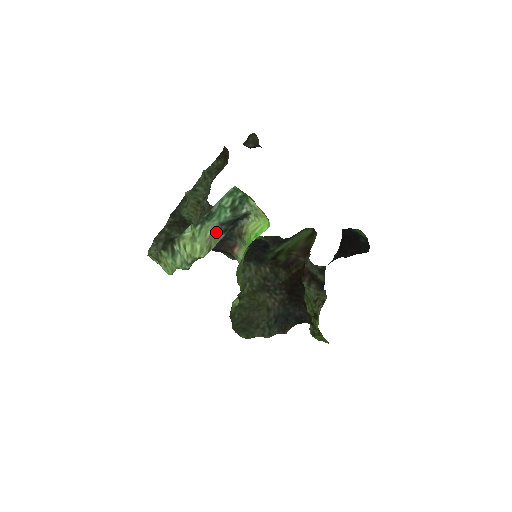
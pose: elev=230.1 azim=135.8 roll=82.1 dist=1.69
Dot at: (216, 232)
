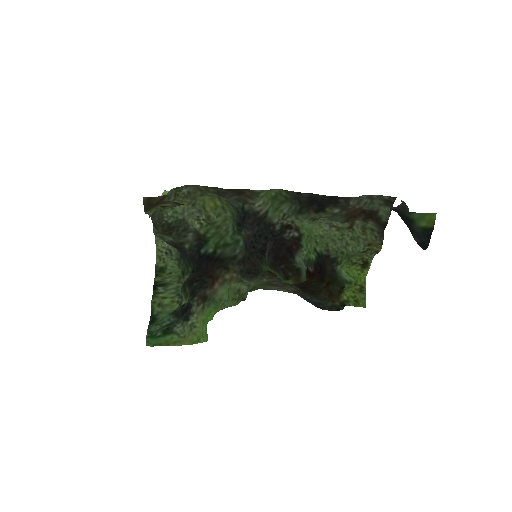
Dot at: occluded
